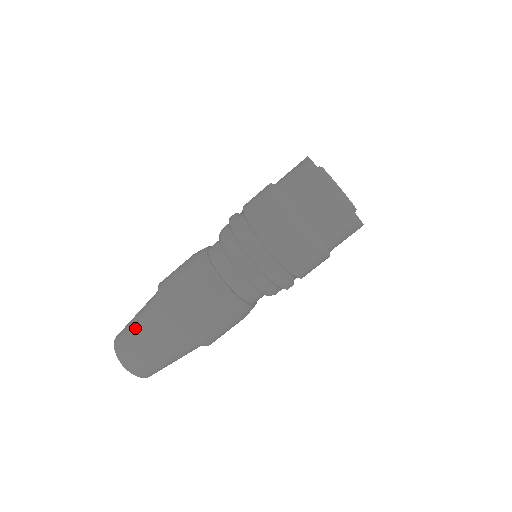
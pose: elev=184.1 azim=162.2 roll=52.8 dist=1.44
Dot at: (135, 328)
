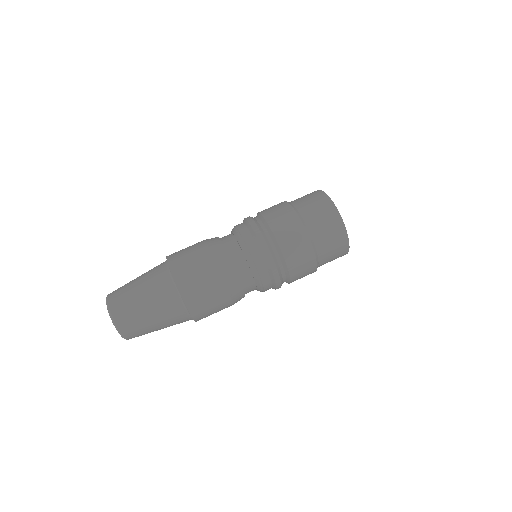
Dot at: (136, 291)
